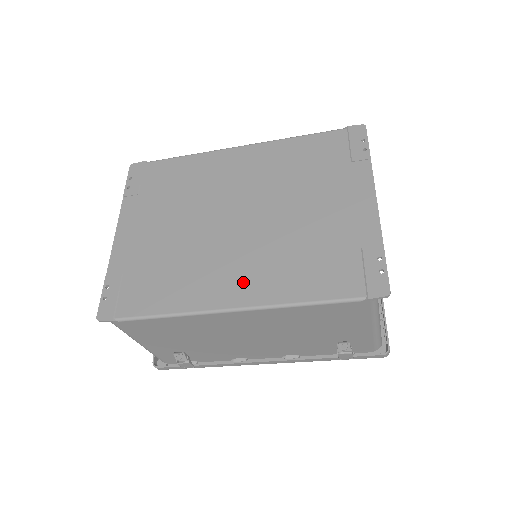
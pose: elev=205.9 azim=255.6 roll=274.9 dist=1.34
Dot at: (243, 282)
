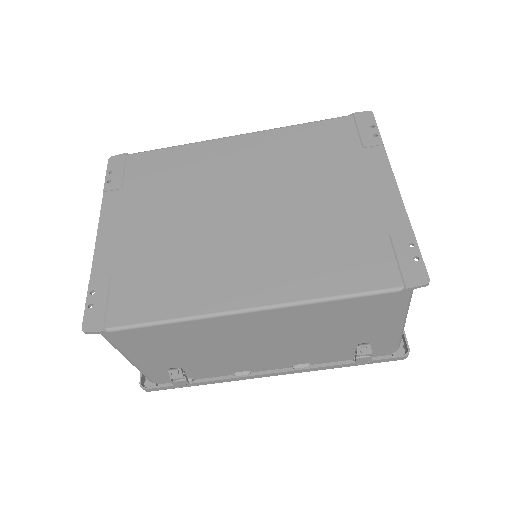
Dot at: (259, 278)
